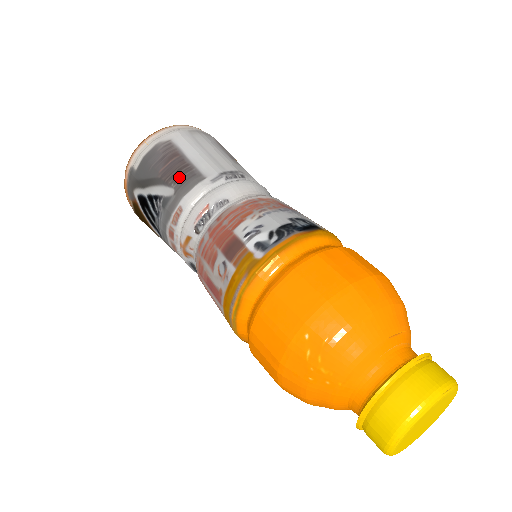
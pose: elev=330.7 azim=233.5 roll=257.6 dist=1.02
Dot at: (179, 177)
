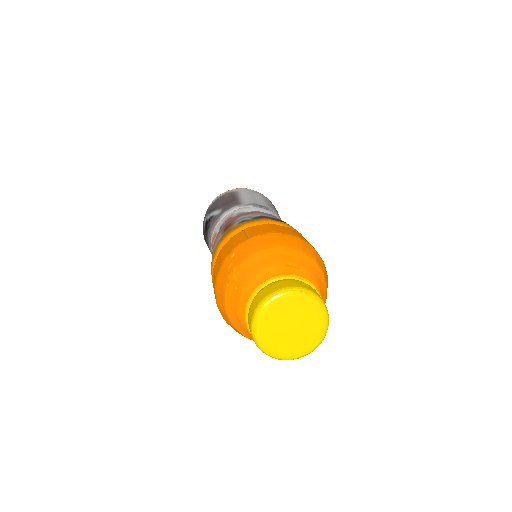
Dot at: (228, 204)
